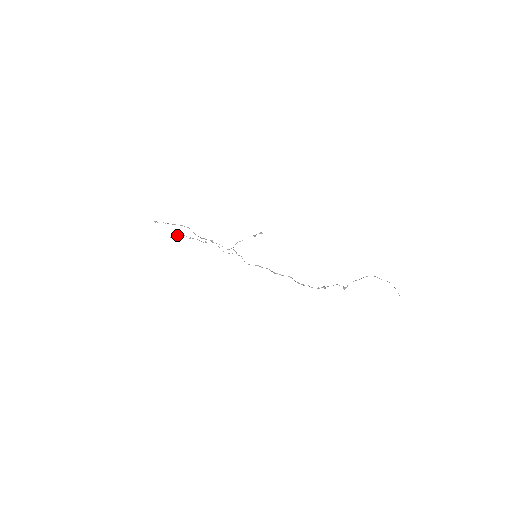
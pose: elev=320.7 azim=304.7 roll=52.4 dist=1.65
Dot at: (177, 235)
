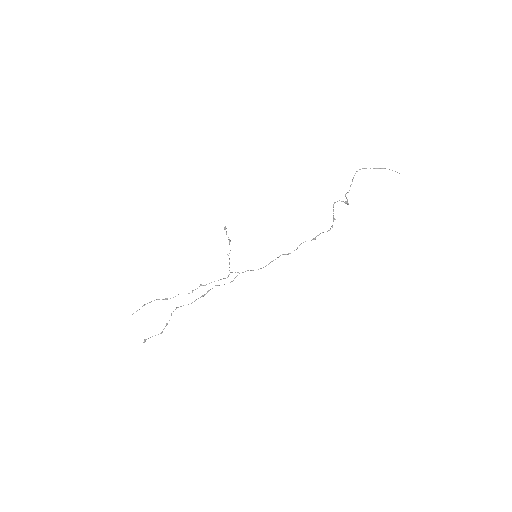
Dot at: occluded
